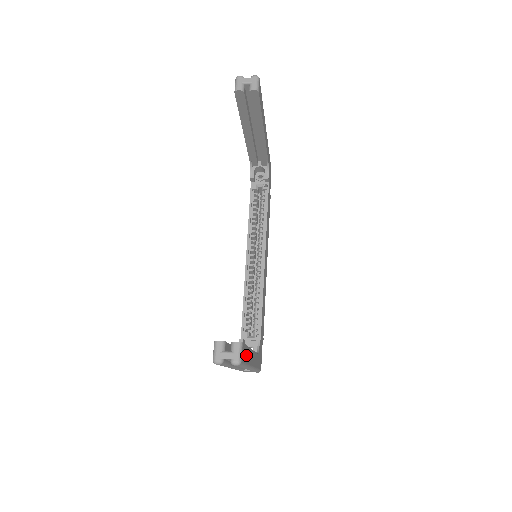
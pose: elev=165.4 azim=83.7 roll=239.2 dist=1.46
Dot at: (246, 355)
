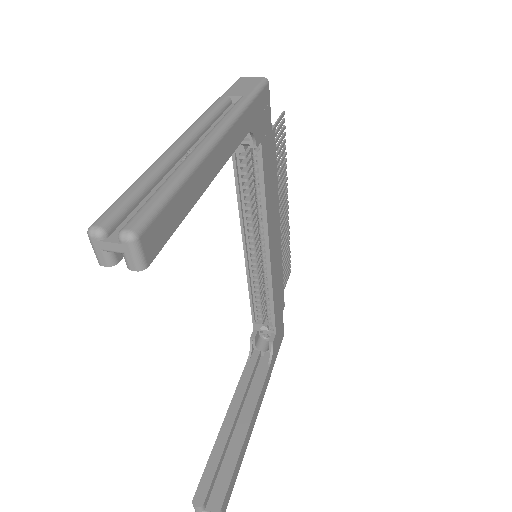
Dot at: (235, 475)
